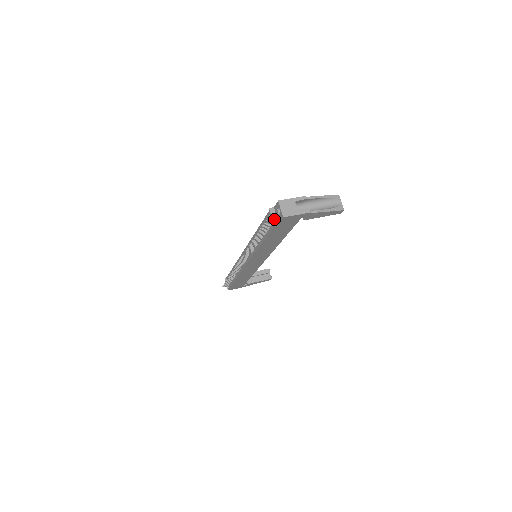
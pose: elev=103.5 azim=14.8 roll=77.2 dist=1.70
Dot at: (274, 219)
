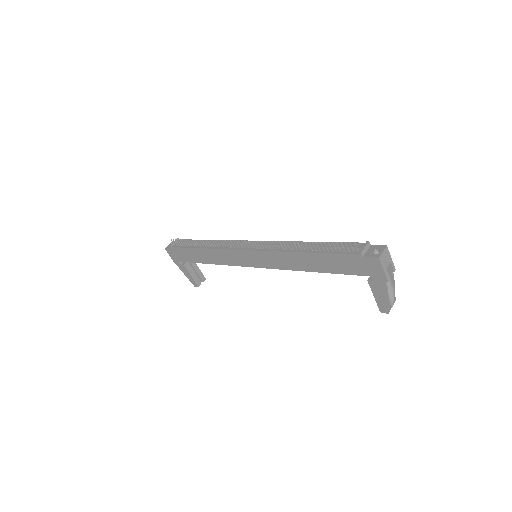
Dot at: (364, 251)
